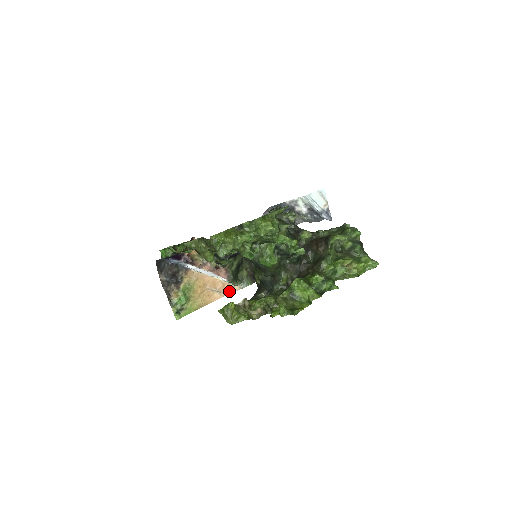
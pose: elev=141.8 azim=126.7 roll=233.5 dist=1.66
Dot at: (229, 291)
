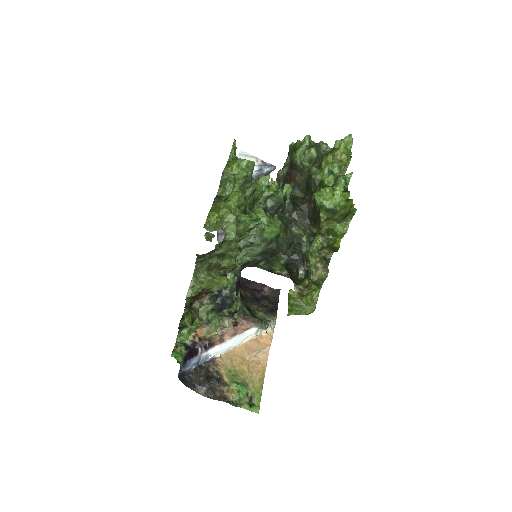
Dot at: (267, 341)
